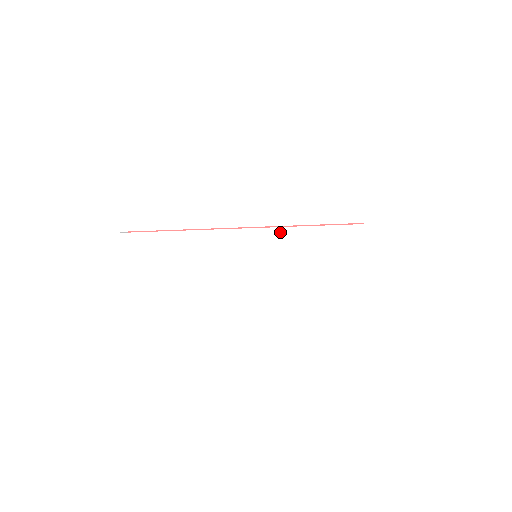
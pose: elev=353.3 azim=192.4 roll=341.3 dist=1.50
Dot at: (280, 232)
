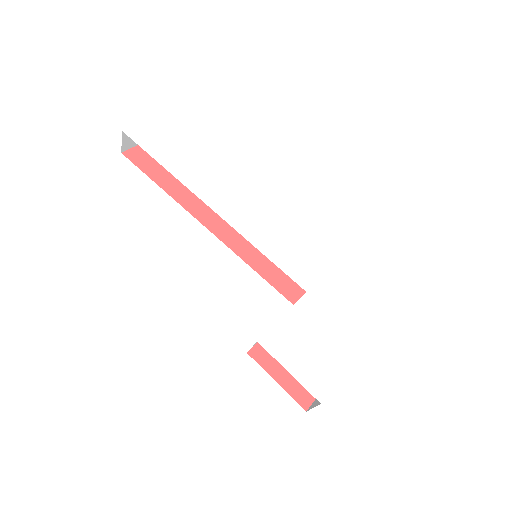
Dot at: (305, 254)
